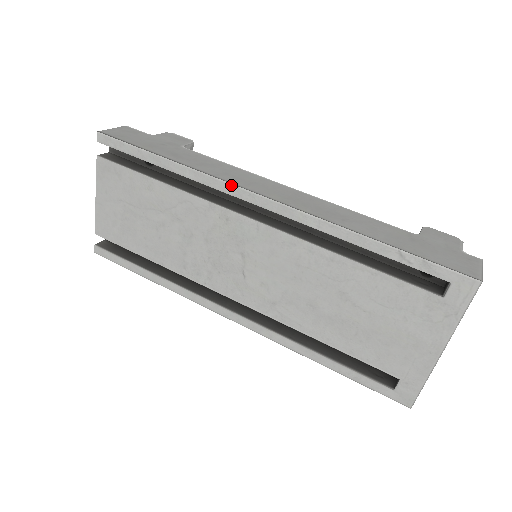
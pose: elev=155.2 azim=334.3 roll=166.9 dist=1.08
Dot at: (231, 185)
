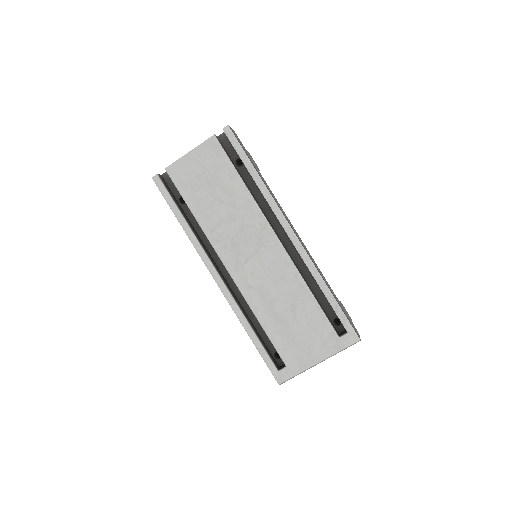
Dot at: (282, 214)
